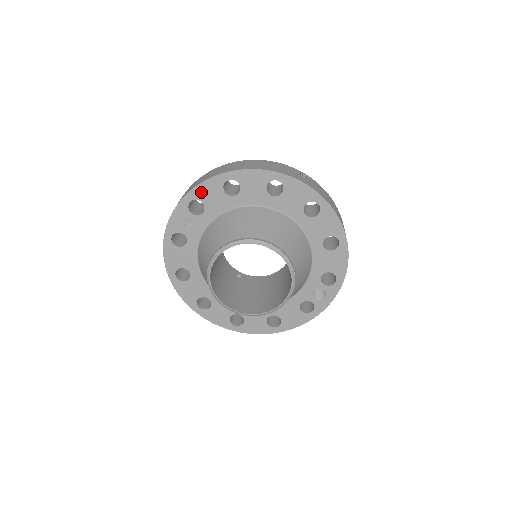
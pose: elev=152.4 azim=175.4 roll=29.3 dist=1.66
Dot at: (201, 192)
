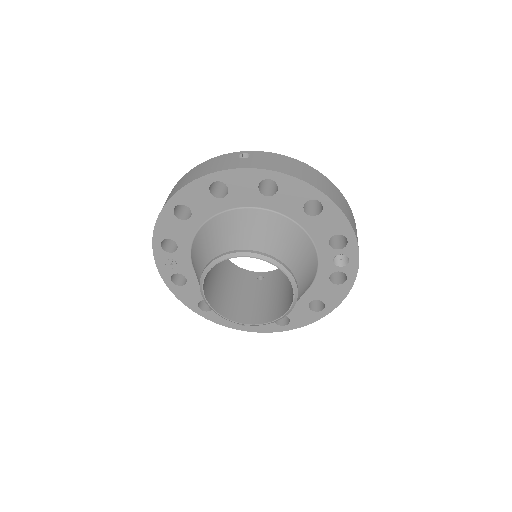
Dot at: (162, 231)
